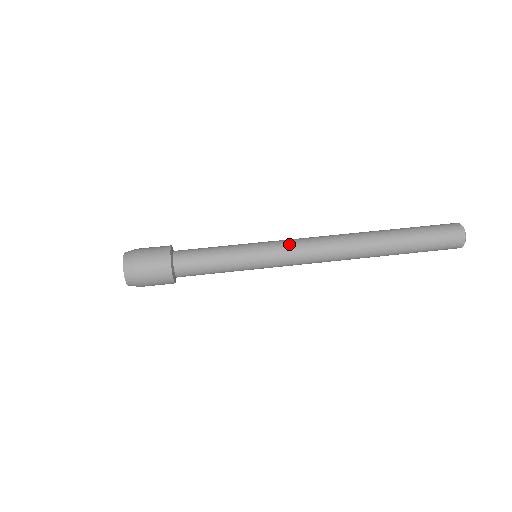
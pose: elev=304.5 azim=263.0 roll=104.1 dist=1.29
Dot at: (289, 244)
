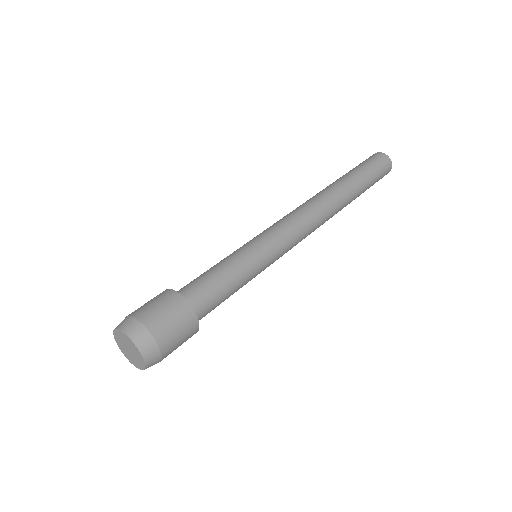
Dot at: (278, 224)
